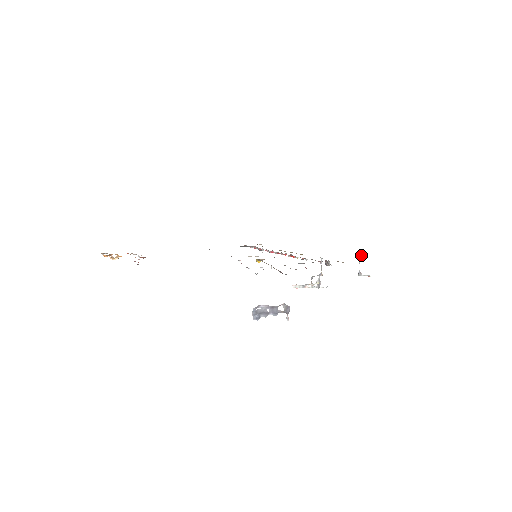
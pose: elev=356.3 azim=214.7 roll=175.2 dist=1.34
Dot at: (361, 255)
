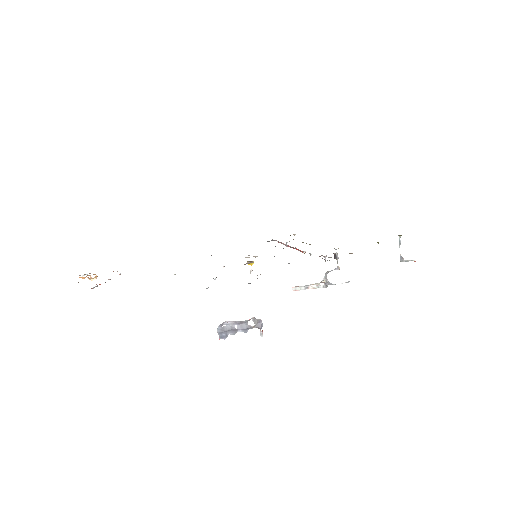
Dot at: (400, 236)
